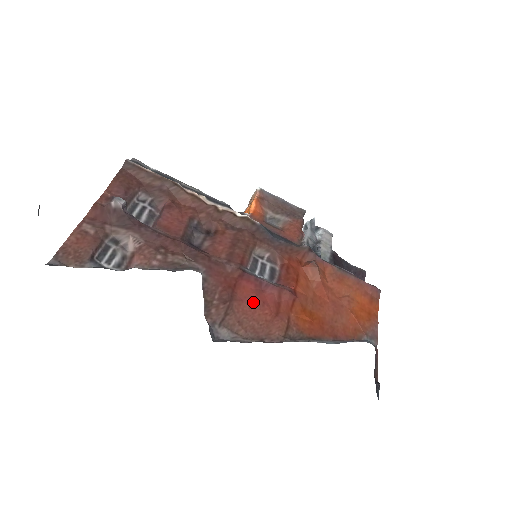
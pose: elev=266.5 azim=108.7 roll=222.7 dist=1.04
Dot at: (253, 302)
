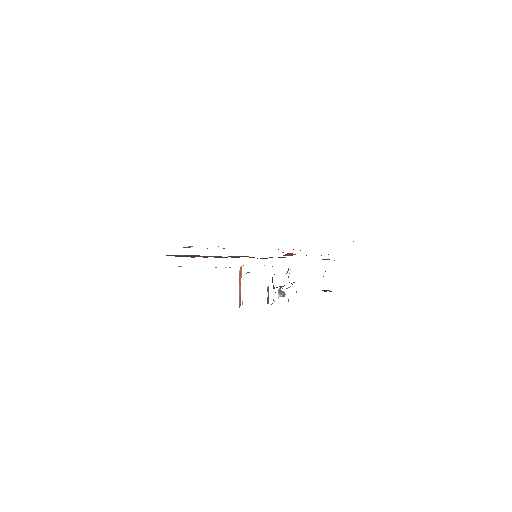
Dot at: occluded
